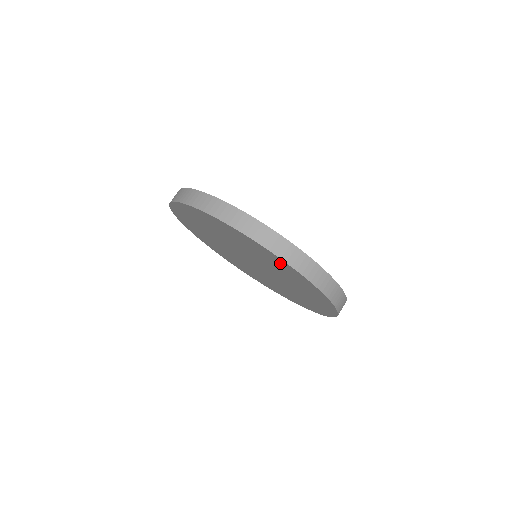
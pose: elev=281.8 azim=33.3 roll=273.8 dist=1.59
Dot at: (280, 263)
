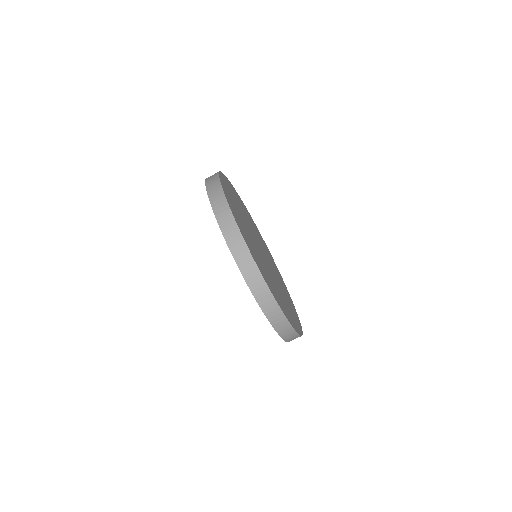
Dot at: occluded
